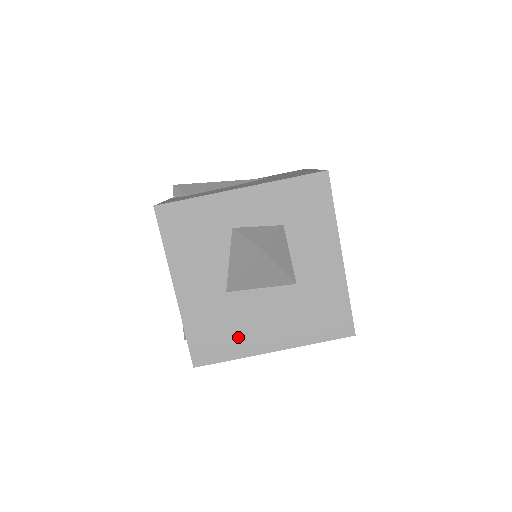
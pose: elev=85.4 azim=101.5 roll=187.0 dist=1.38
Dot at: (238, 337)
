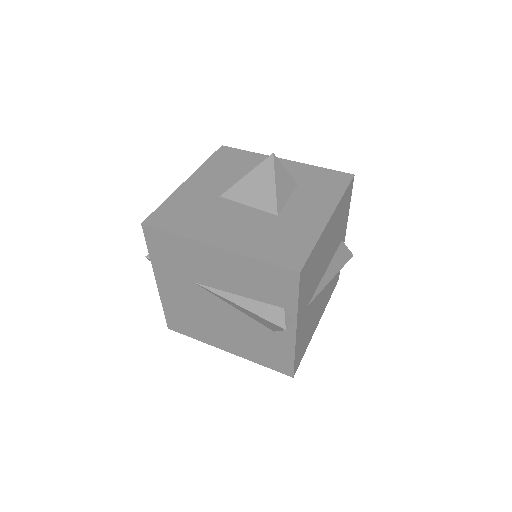
Dot at: (198, 223)
